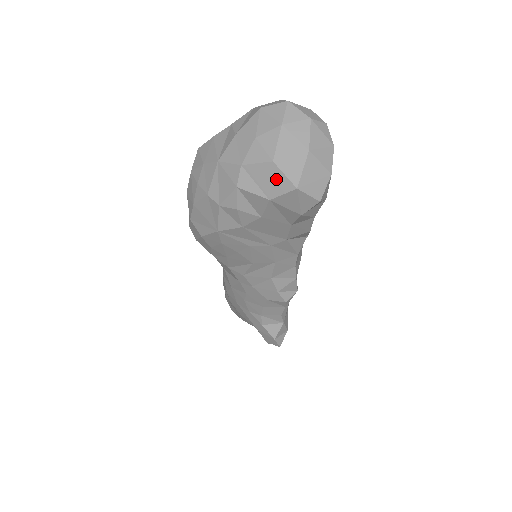
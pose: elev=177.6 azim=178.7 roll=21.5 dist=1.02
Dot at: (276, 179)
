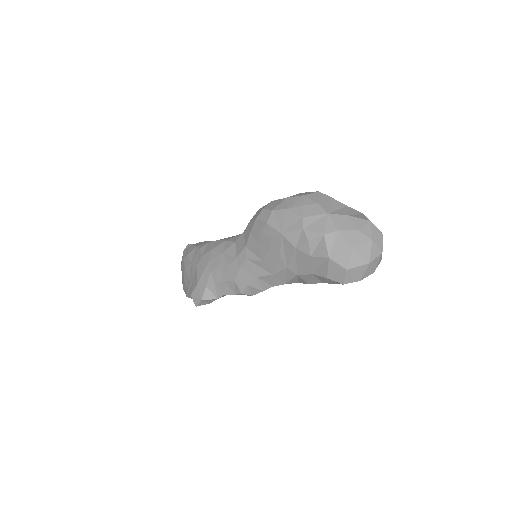
Dot at: (344, 255)
